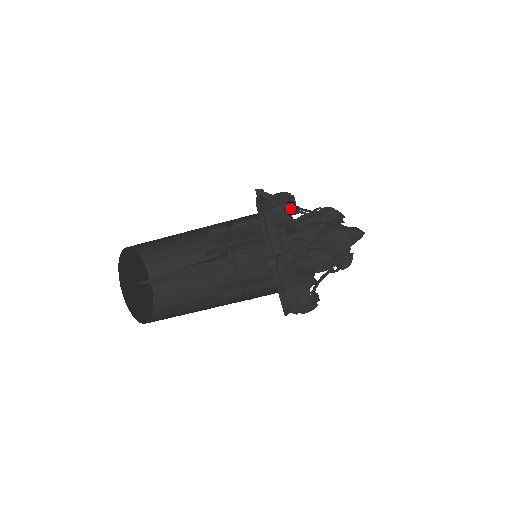
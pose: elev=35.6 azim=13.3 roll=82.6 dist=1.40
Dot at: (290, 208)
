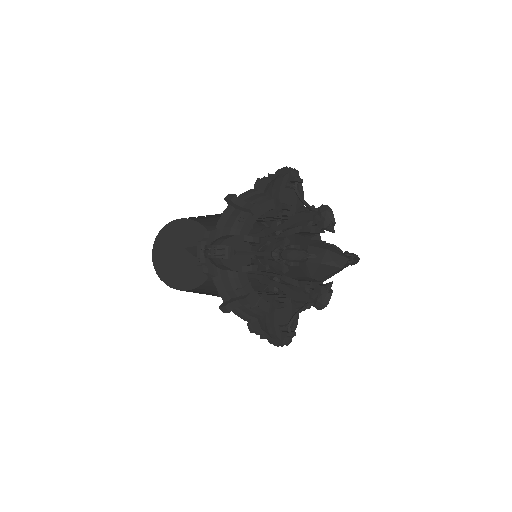
Dot at: (290, 181)
